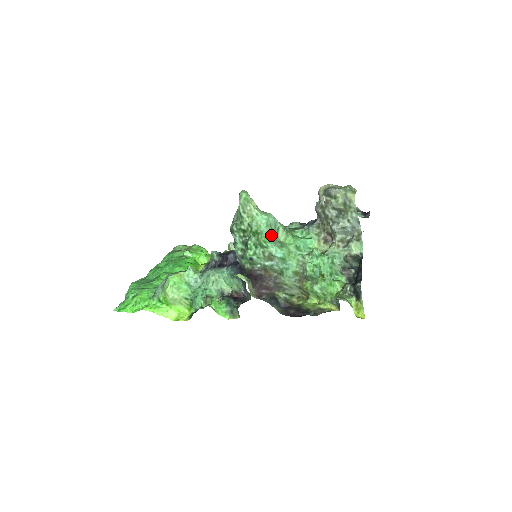
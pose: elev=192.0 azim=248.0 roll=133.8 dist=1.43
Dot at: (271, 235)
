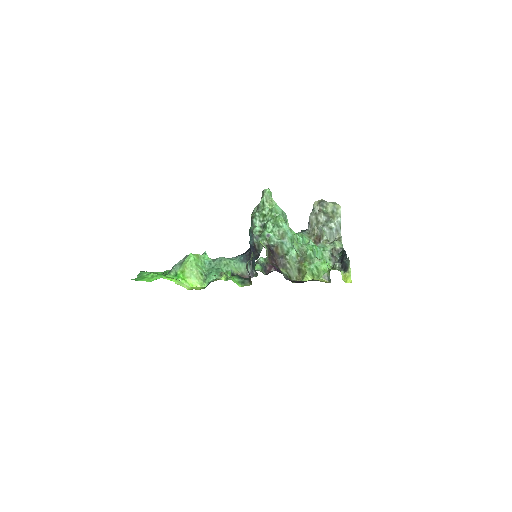
Dot at: occluded
